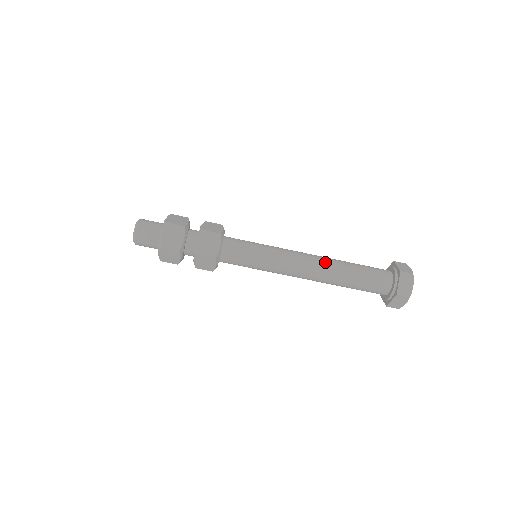
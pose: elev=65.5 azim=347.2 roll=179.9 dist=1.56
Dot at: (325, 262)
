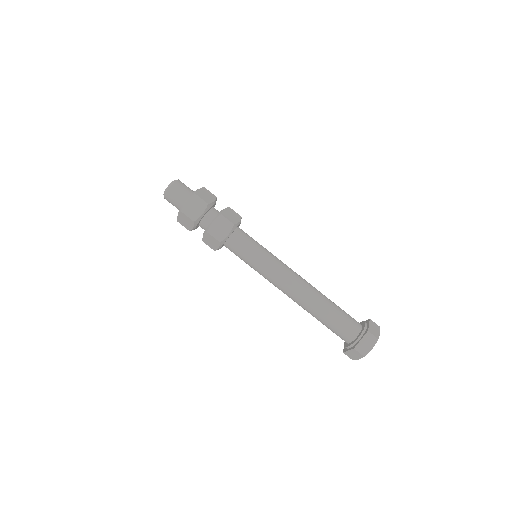
Dot at: (309, 290)
